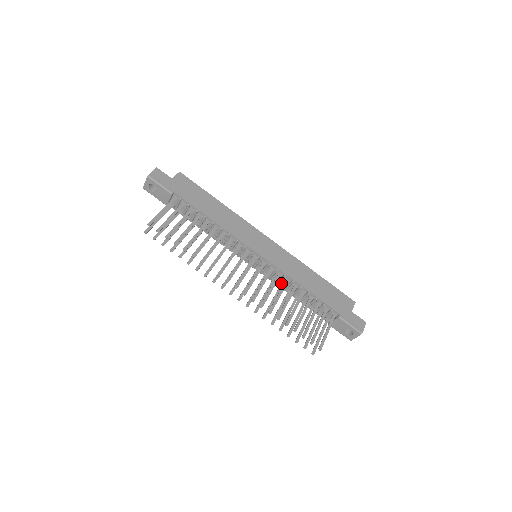
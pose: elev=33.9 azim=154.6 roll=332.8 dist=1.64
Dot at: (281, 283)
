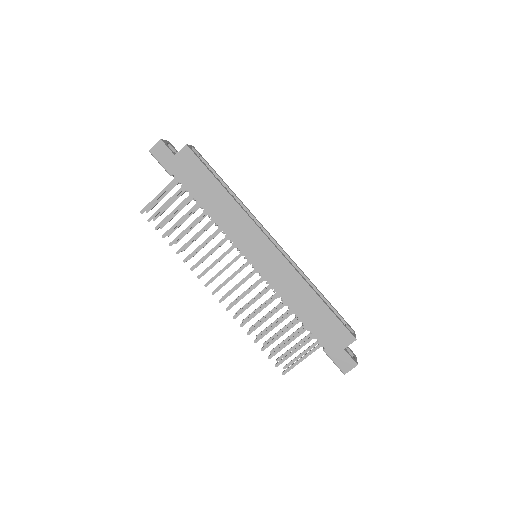
Dot at: occluded
